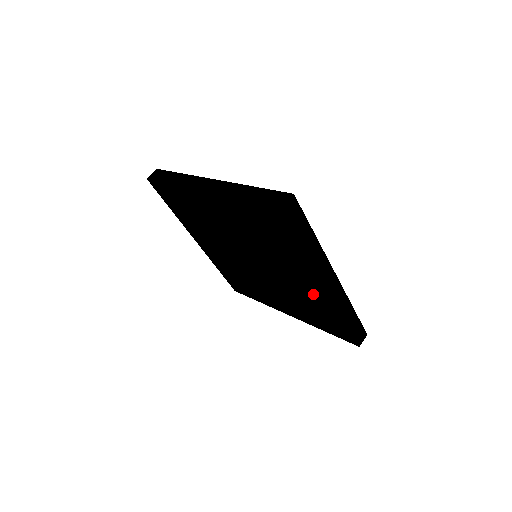
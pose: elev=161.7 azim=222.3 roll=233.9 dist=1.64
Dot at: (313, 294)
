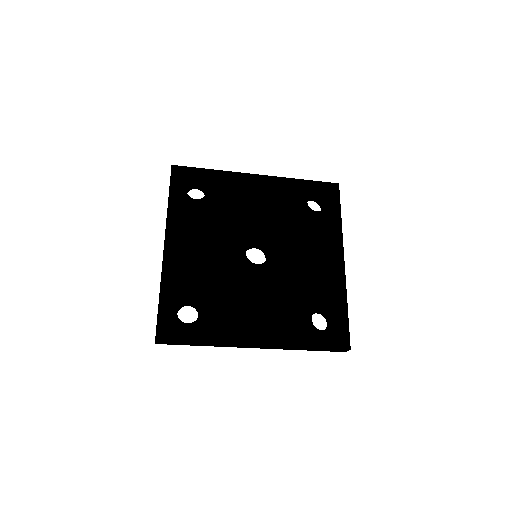
Dot at: occluded
